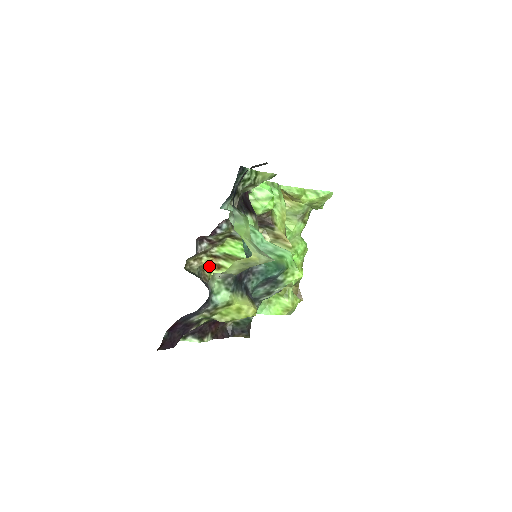
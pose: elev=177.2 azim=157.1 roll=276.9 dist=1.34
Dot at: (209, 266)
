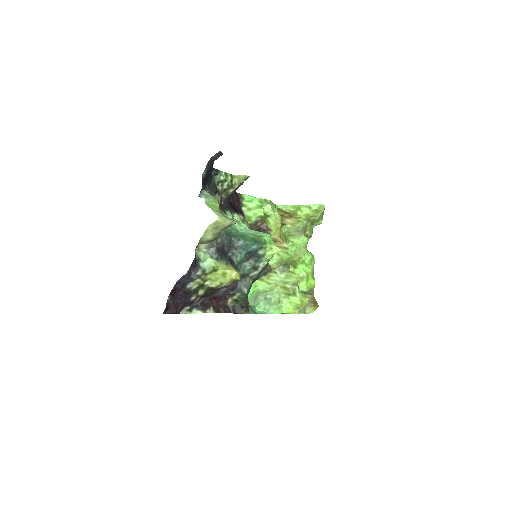
Dot at: occluded
